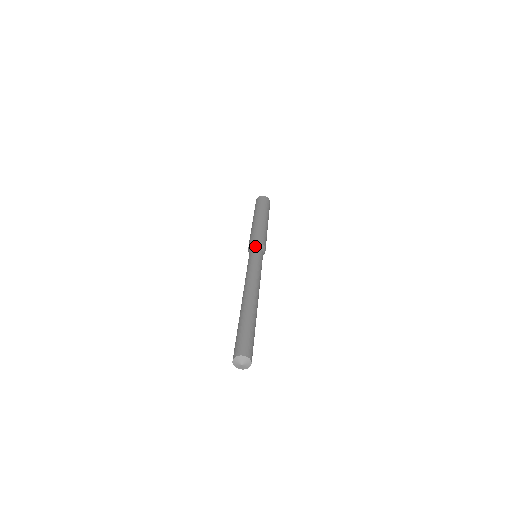
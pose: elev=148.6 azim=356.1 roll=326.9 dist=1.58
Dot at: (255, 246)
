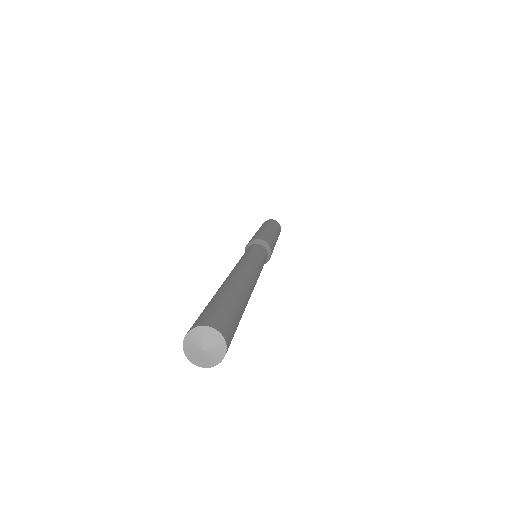
Dot at: (266, 246)
